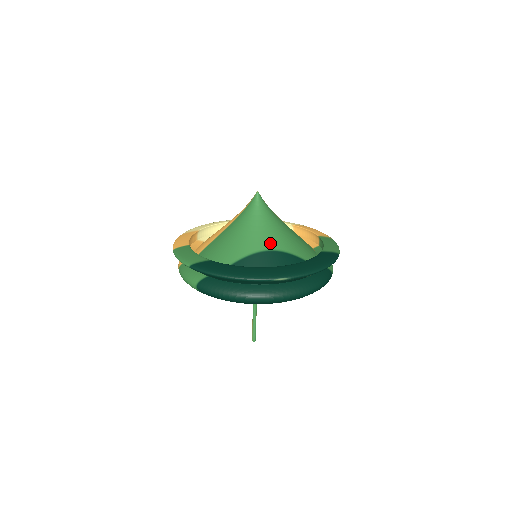
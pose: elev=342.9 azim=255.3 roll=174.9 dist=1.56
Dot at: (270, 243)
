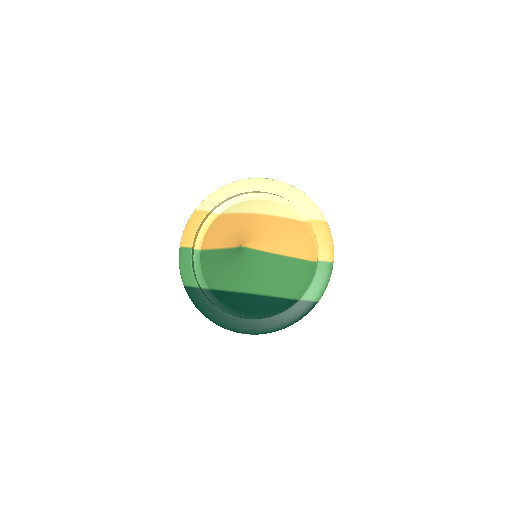
Dot at: (250, 288)
